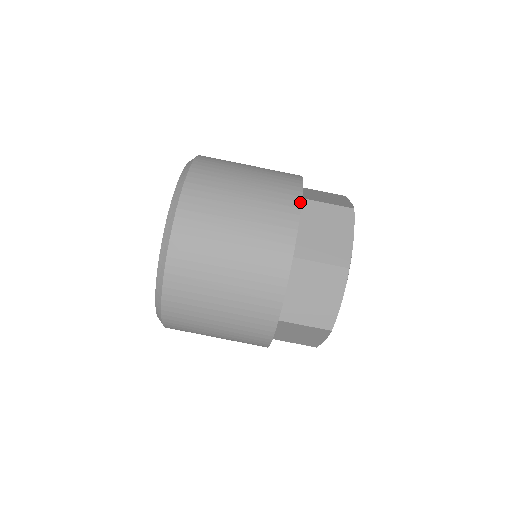
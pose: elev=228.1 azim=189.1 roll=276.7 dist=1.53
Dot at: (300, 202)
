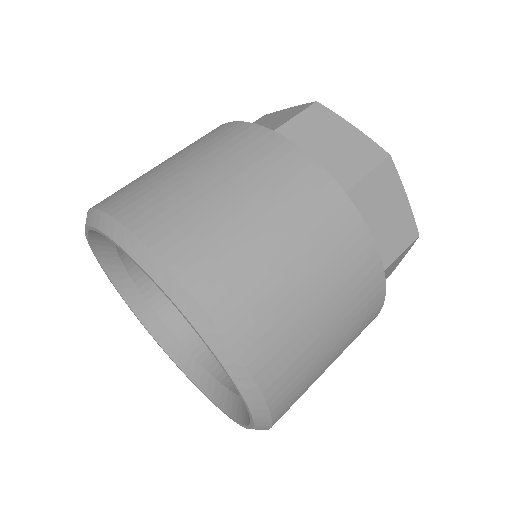
Dot at: (362, 221)
